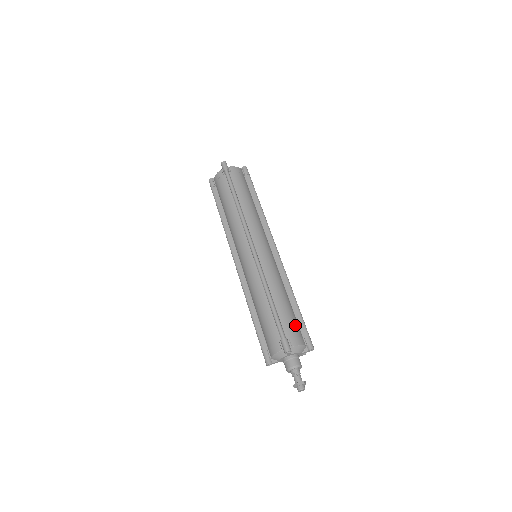
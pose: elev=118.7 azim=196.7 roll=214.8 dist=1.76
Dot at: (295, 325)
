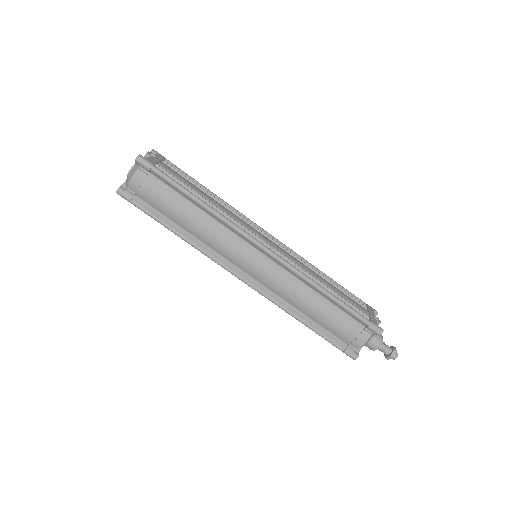
Dot at: (346, 326)
